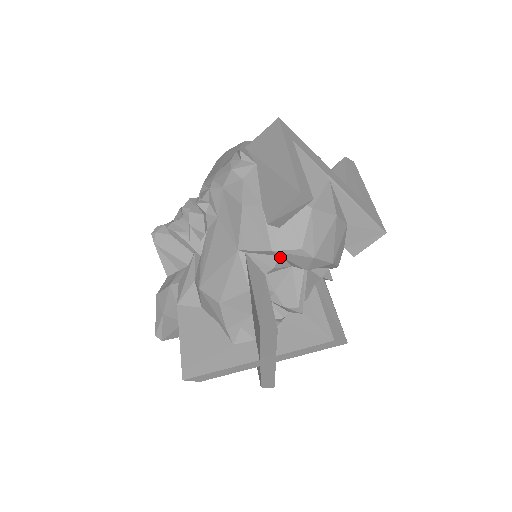
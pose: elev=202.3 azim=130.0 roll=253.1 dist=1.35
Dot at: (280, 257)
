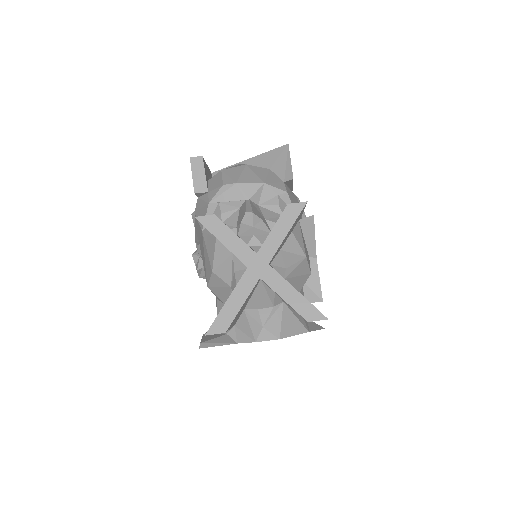
Dot at: (219, 204)
